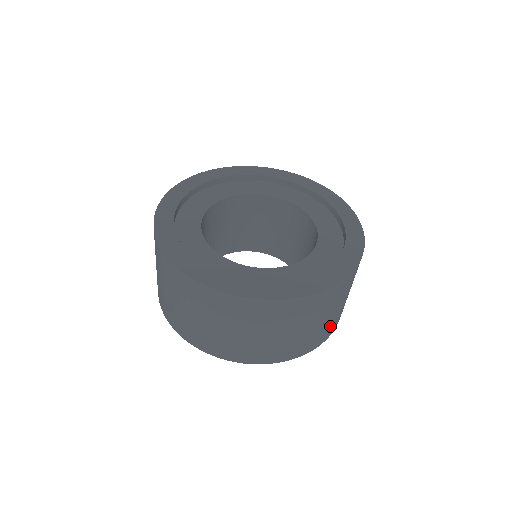
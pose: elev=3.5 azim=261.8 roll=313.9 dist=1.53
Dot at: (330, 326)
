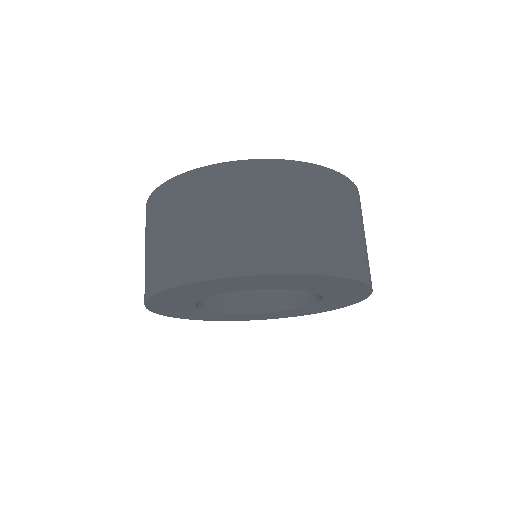
Dot at: (267, 245)
